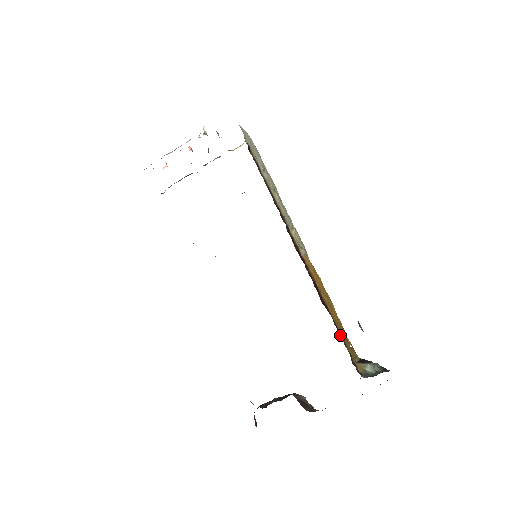
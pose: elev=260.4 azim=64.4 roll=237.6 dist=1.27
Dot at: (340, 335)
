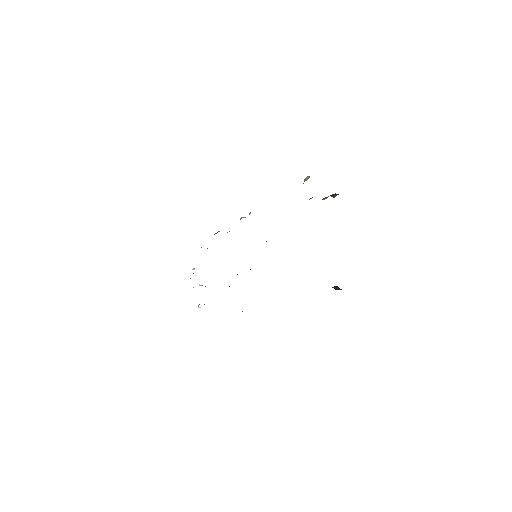
Dot at: occluded
